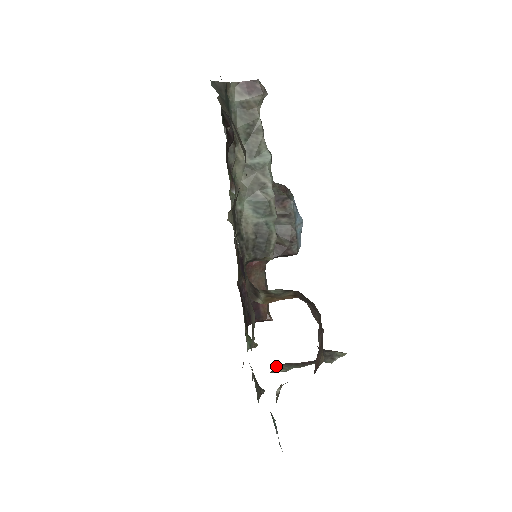
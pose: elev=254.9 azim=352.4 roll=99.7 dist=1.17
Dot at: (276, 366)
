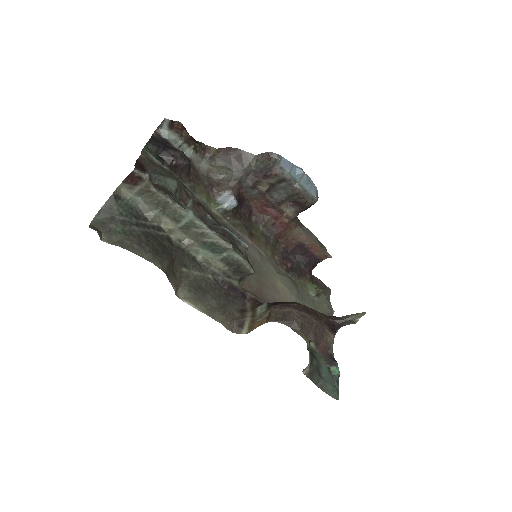
Dot at: occluded
